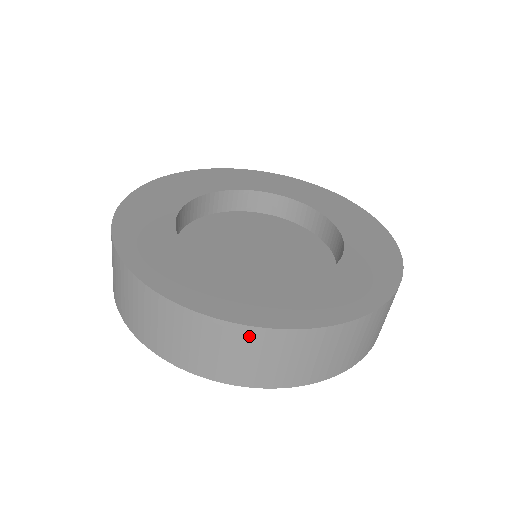
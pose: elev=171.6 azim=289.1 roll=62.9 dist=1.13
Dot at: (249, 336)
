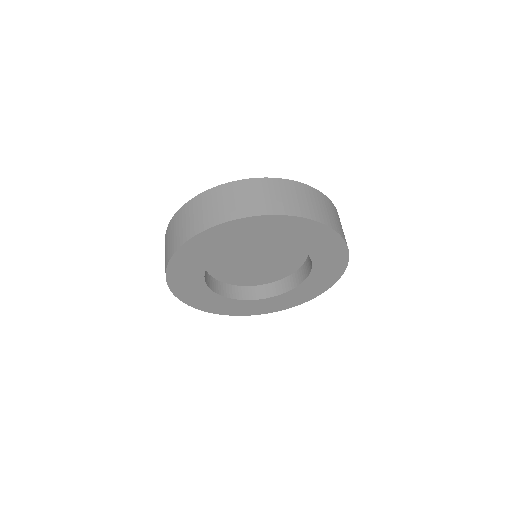
Dot at: (328, 202)
